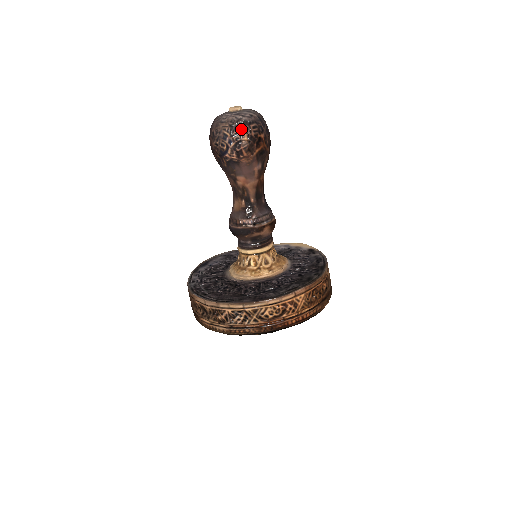
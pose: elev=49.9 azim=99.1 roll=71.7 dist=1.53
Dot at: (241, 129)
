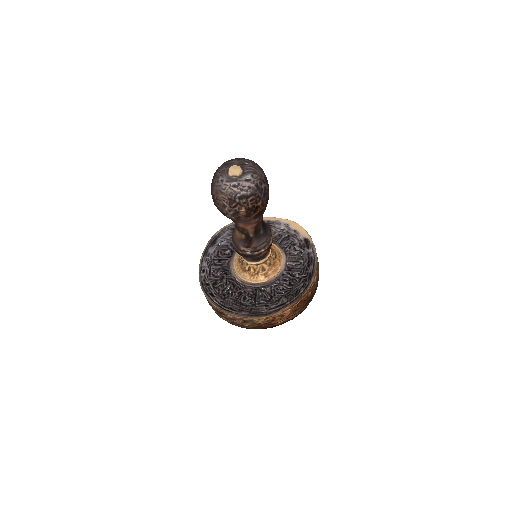
Dot at: (239, 204)
